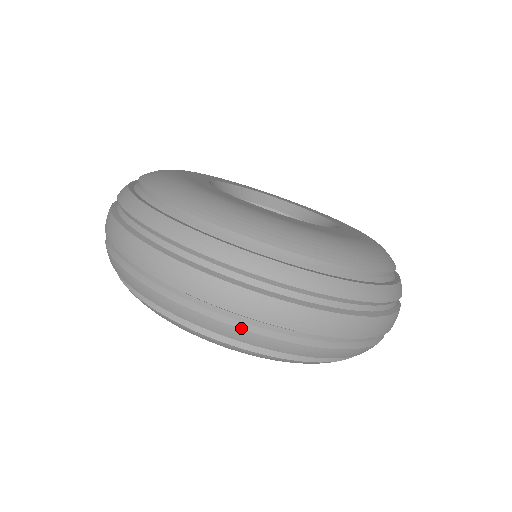
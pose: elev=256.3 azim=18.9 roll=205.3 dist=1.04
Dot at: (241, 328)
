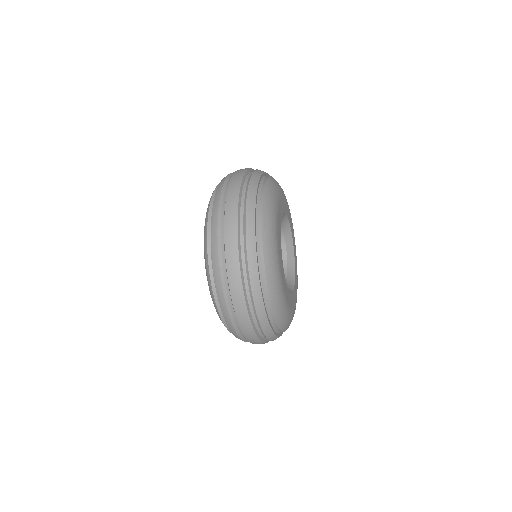
Dot at: occluded
